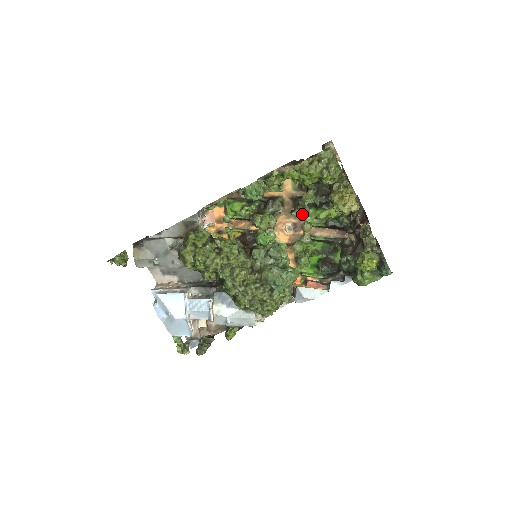
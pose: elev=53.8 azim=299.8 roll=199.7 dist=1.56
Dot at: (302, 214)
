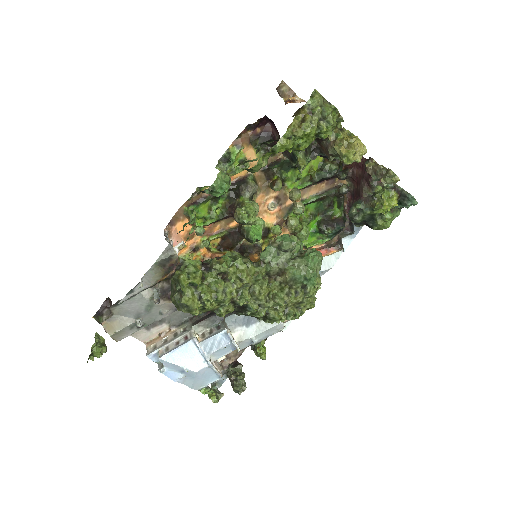
Dot at: occluded
